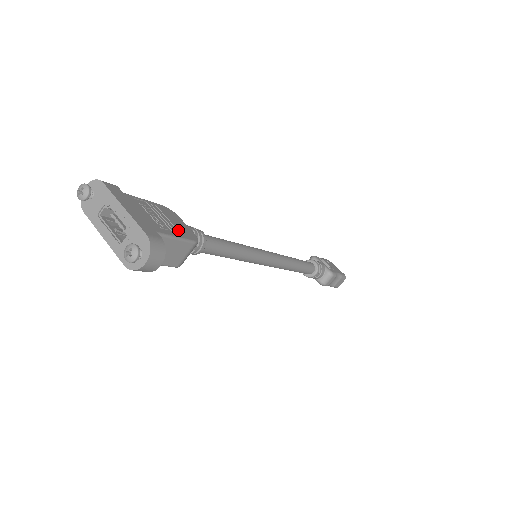
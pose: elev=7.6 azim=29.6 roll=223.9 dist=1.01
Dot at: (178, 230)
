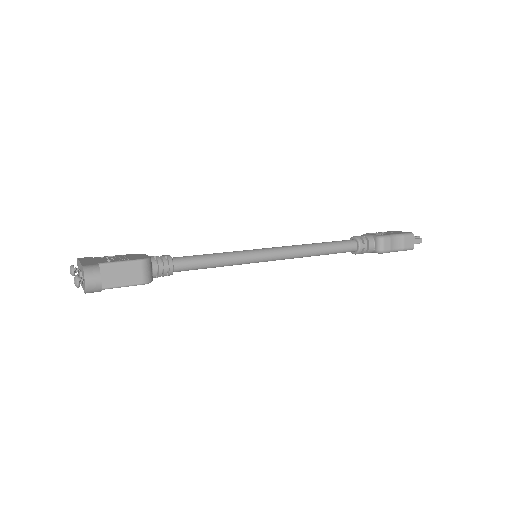
Dot at: (127, 258)
